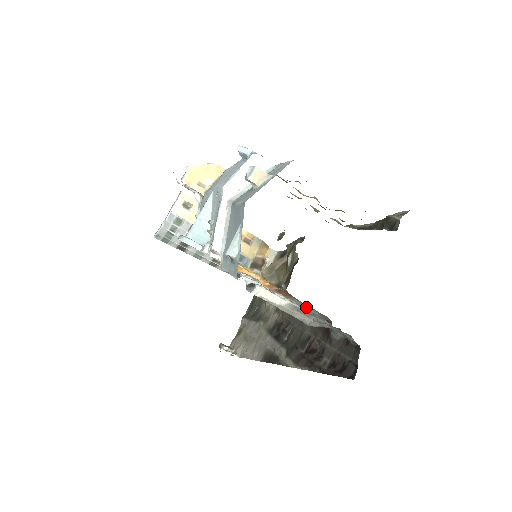
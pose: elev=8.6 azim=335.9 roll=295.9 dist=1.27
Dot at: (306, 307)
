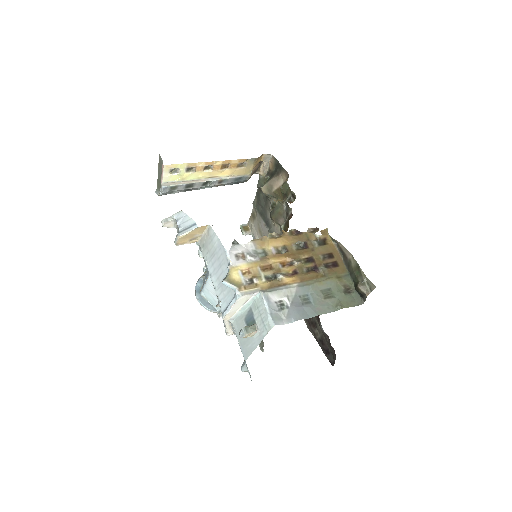
Dot at: occluded
